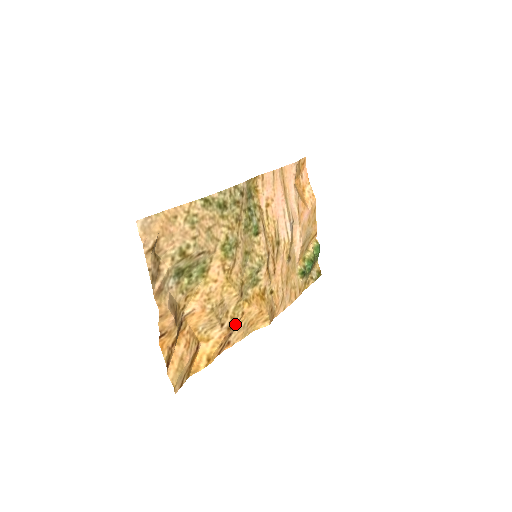
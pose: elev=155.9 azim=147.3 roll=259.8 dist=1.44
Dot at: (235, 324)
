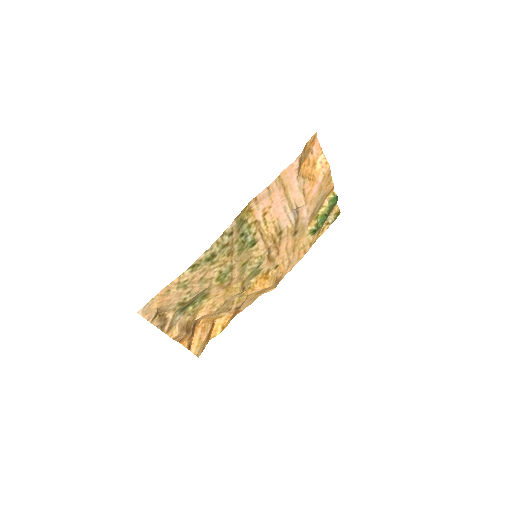
Dot at: (241, 304)
